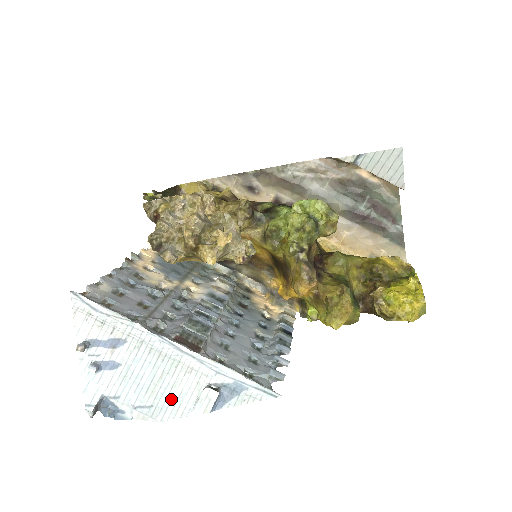
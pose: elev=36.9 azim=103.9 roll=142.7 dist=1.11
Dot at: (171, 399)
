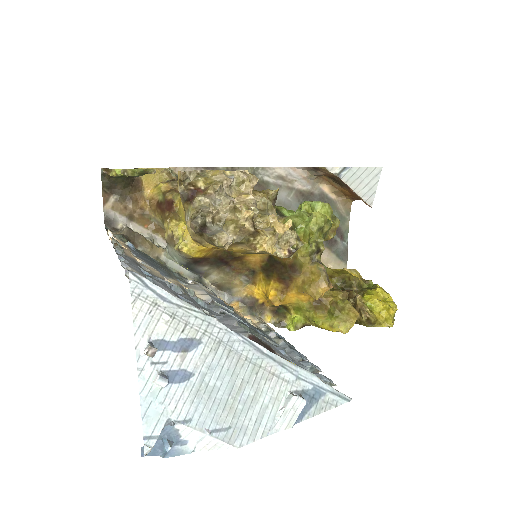
Dot at: (251, 415)
